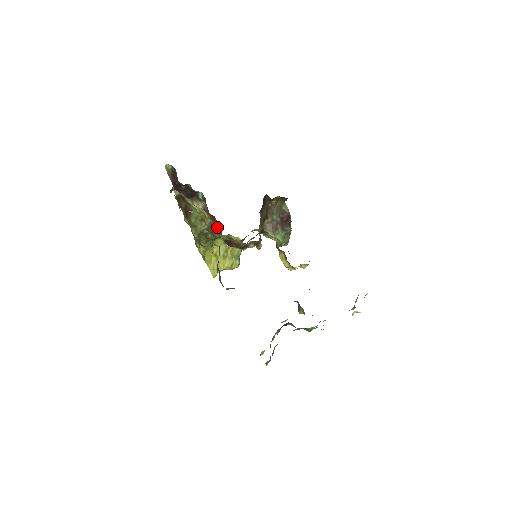
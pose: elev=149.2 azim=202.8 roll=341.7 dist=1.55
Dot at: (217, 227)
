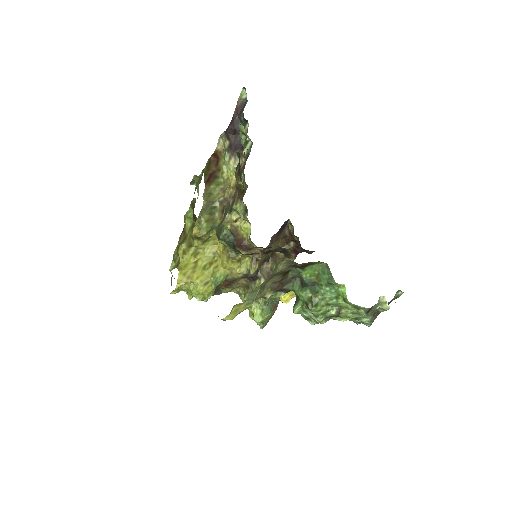
Dot at: (240, 193)
